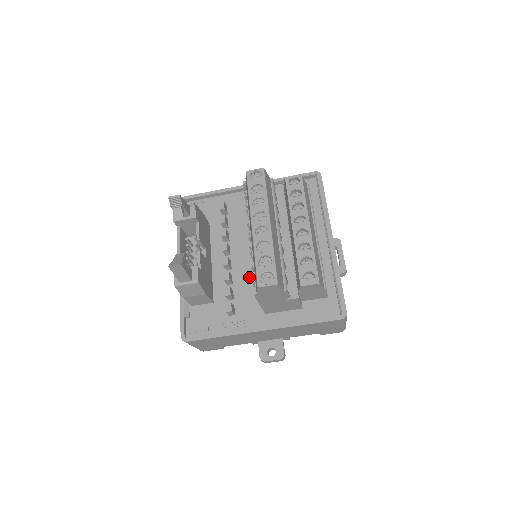
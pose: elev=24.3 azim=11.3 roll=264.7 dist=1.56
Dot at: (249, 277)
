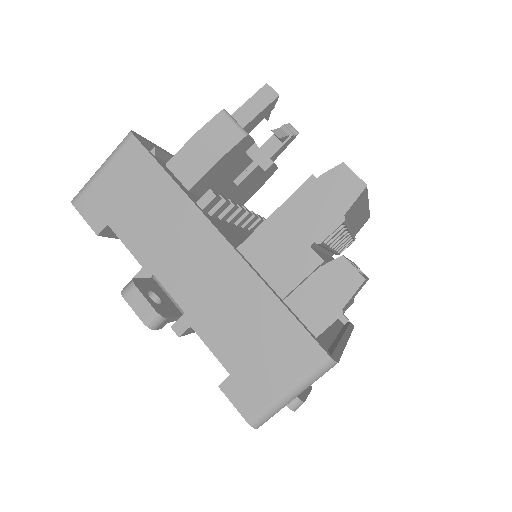
Dot at: (241, 240)
